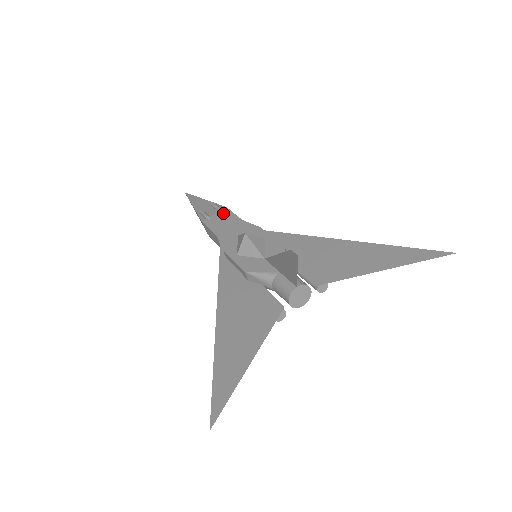
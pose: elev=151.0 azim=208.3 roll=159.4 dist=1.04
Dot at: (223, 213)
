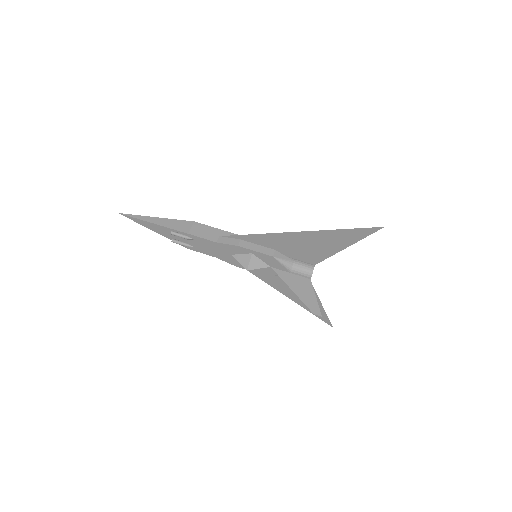
Dot at: (194, 240)
